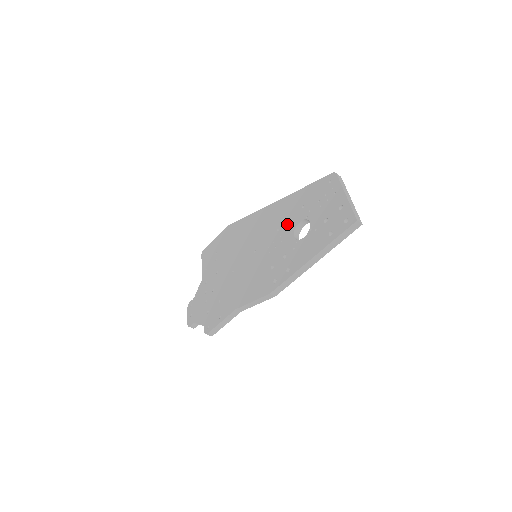
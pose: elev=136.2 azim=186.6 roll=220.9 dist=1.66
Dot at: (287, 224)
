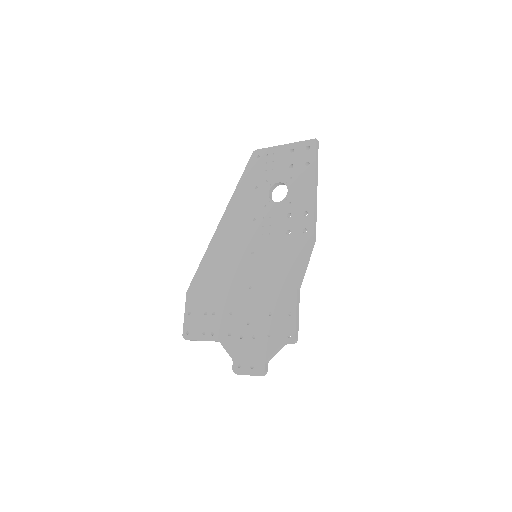
Dot at: (258, 207)
